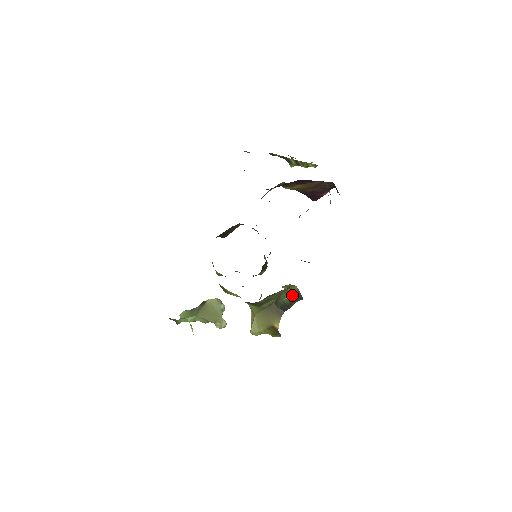
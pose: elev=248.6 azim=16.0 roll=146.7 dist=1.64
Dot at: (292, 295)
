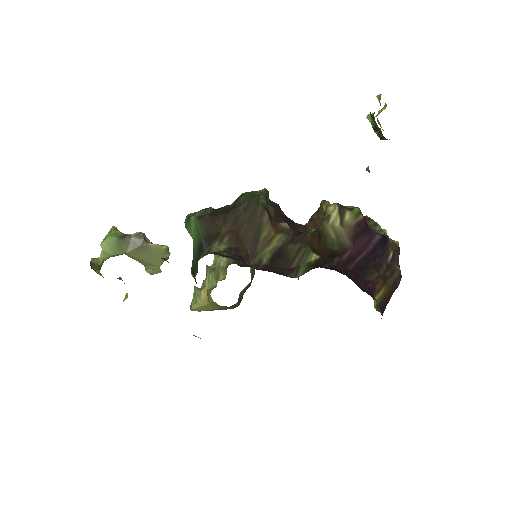
Dot at: (252, 274)
